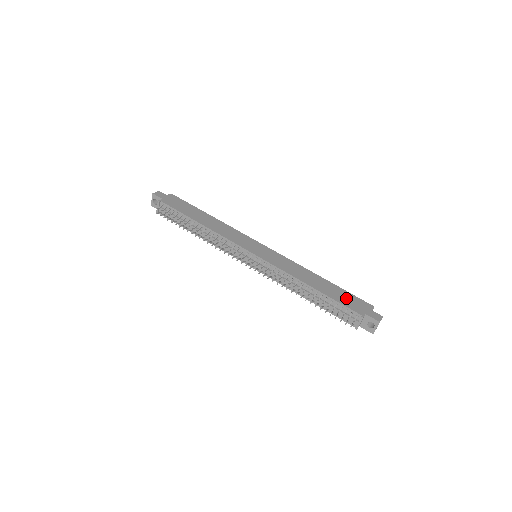
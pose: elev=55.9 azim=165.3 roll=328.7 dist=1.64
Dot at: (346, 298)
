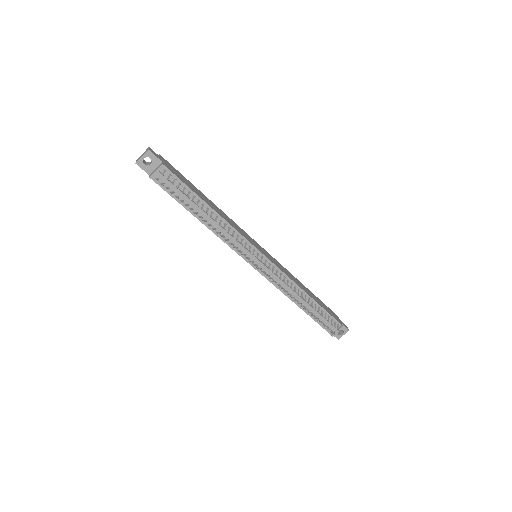
Dot at: (326, 307)
